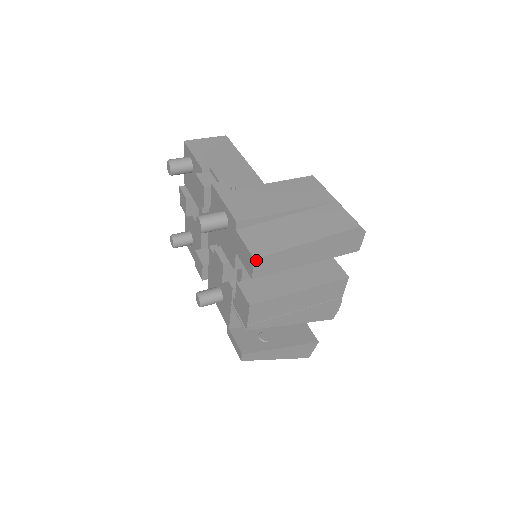
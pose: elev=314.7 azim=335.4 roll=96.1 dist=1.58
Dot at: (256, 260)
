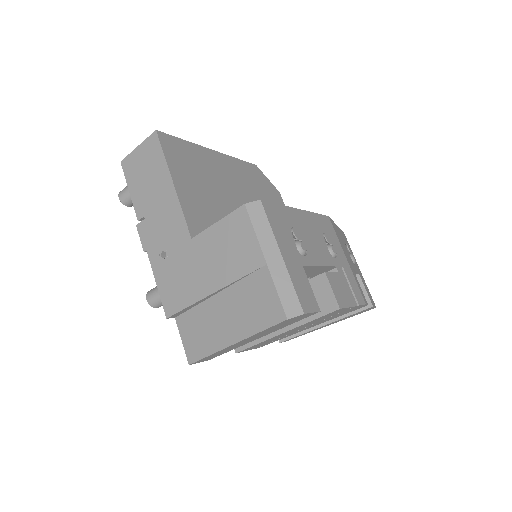
Dot at: occluded
